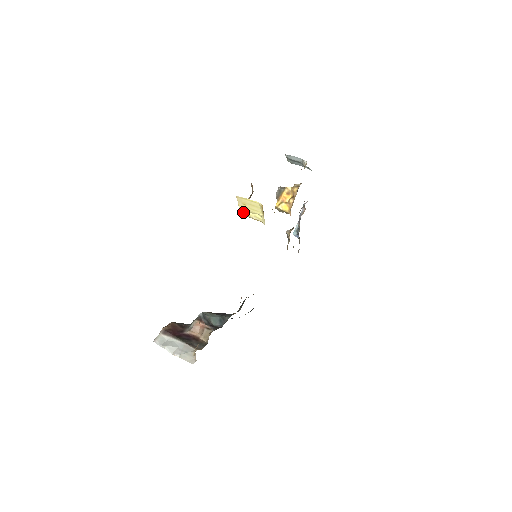
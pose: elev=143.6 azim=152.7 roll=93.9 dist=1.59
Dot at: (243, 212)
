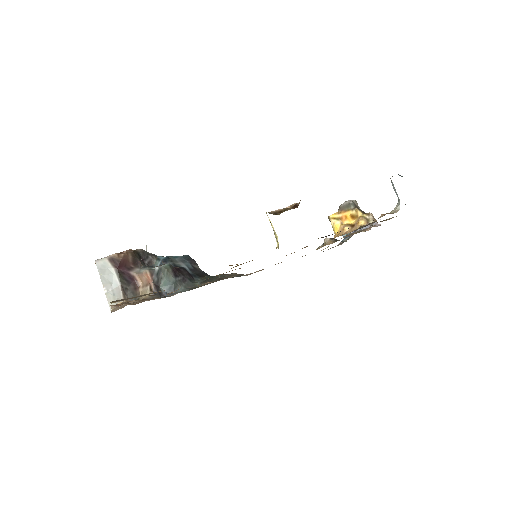
Dot at: occluded
